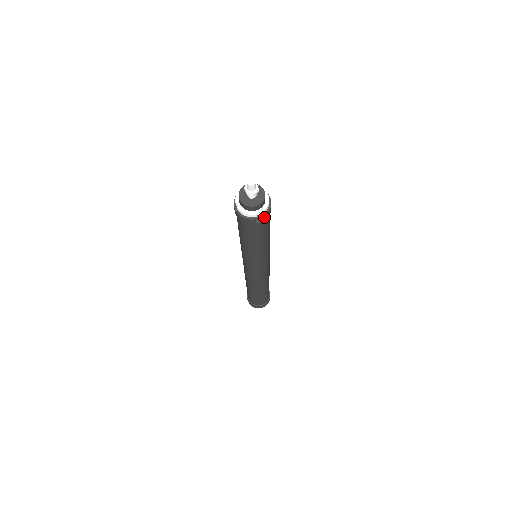
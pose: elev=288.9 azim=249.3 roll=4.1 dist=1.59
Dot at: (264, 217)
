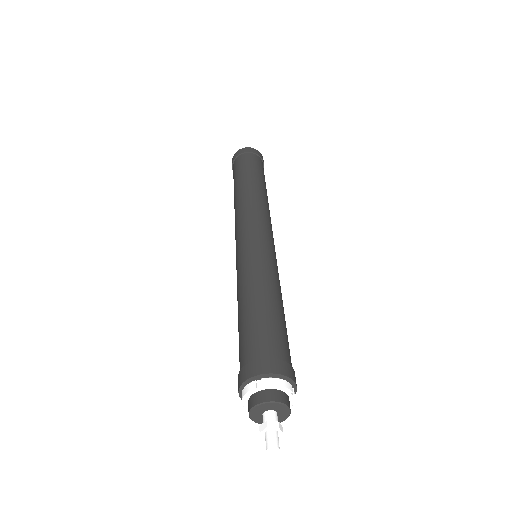
Dot at: occluded
